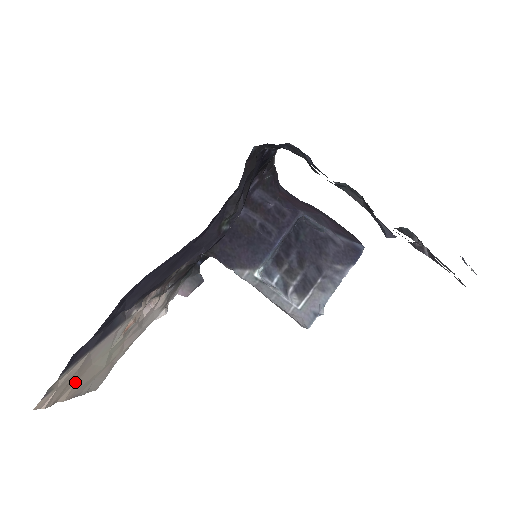
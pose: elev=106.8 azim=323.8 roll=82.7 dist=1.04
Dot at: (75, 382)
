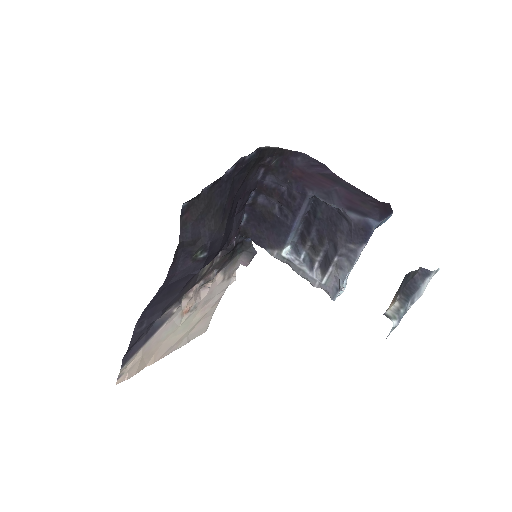
Dot at: (154, 355)
